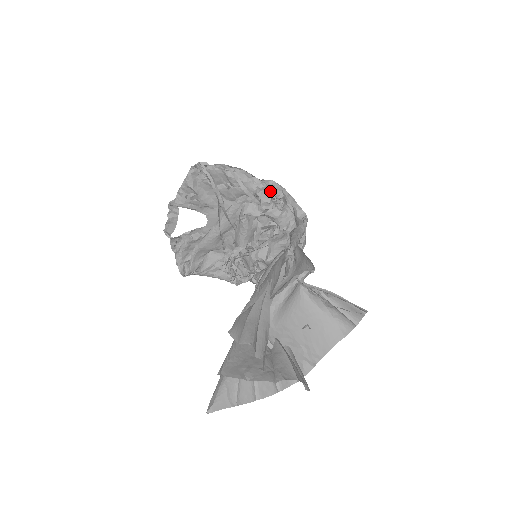
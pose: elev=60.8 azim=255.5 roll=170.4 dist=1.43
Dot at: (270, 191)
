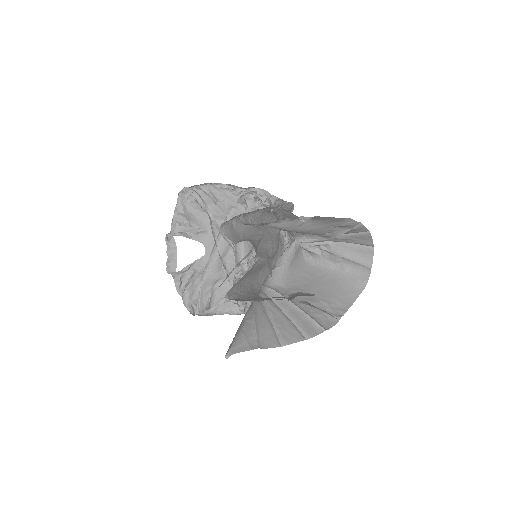
Dot at: (253, 194)
